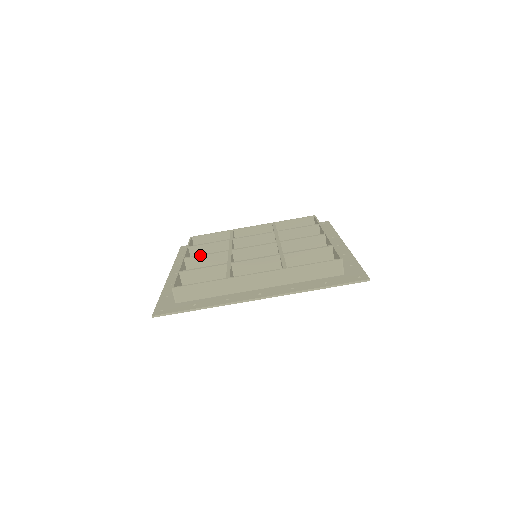
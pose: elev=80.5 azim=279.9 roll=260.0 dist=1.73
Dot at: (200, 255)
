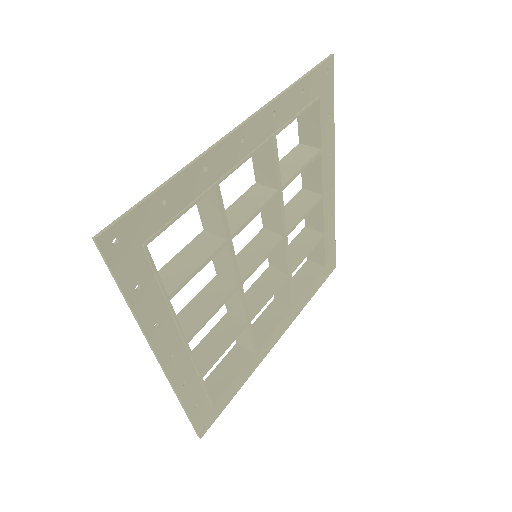
Dot at: (185, 307)
